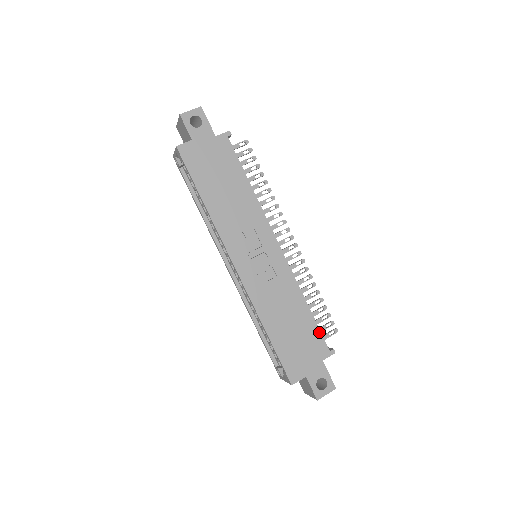
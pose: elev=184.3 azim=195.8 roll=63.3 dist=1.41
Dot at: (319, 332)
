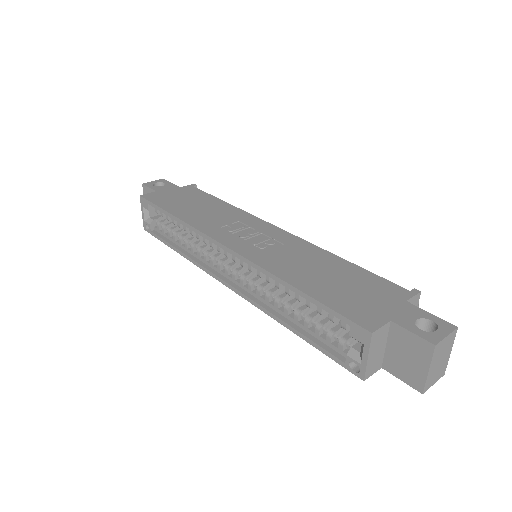
Dot at: (377, 277)
